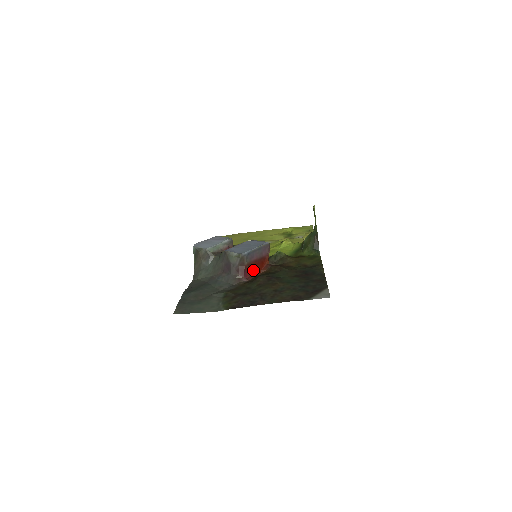
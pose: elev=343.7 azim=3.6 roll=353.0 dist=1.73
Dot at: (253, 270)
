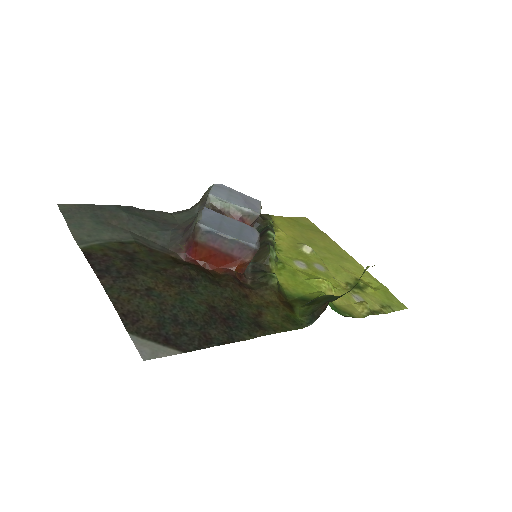
Dot at: (204, 256)
